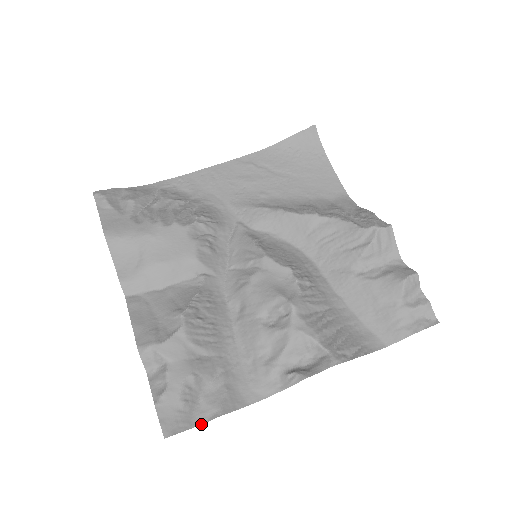
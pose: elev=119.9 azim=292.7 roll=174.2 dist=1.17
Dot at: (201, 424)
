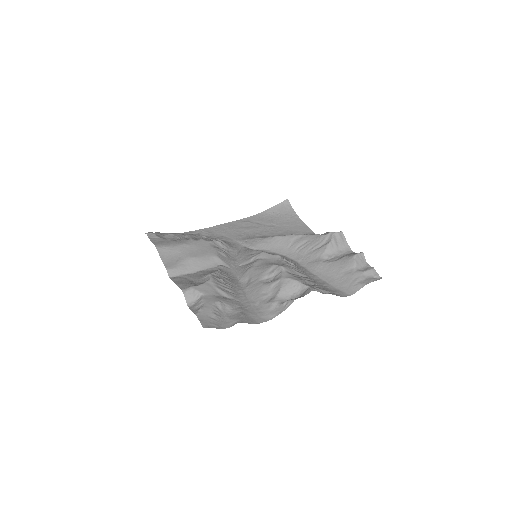
Dot at: occluded
